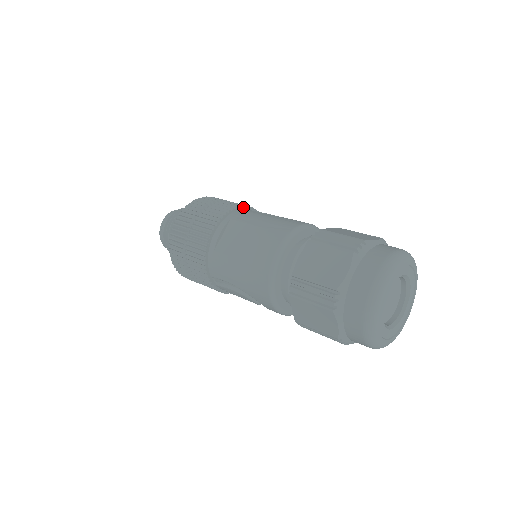
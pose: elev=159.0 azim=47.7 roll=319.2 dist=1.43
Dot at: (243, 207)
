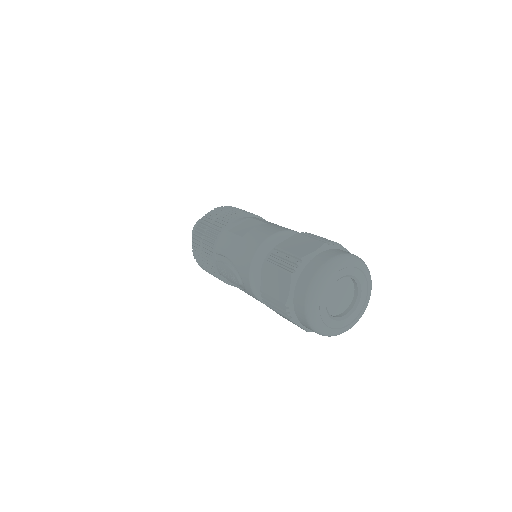
Dot at: occluded
